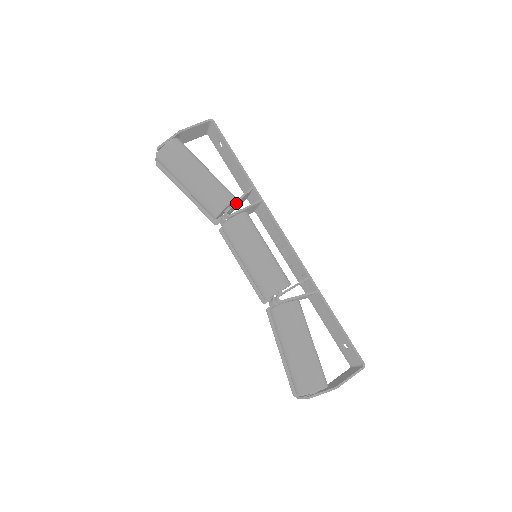
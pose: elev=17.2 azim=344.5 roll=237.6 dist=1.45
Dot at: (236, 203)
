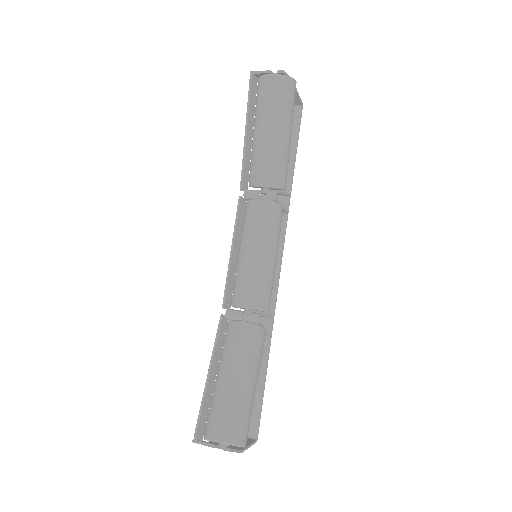
Dot at: (282, 193)
